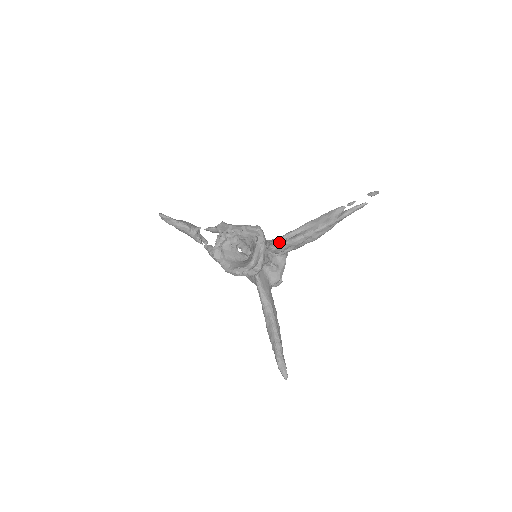
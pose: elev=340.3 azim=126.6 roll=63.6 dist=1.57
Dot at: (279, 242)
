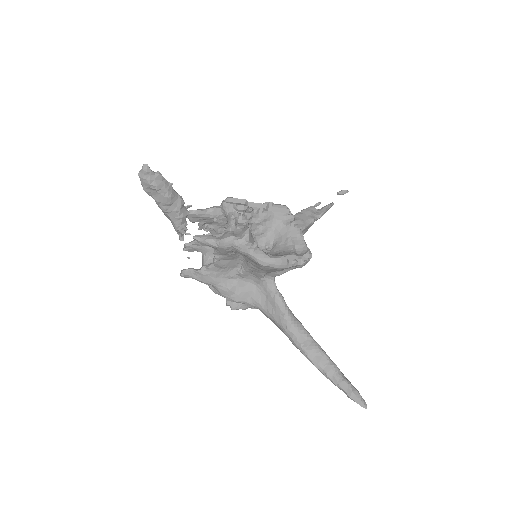
Dot at: occluded
